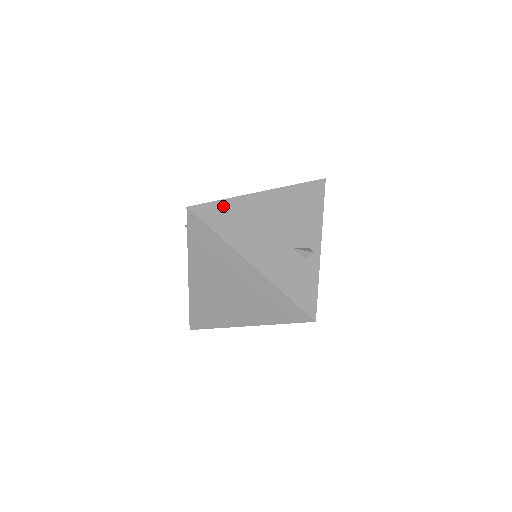
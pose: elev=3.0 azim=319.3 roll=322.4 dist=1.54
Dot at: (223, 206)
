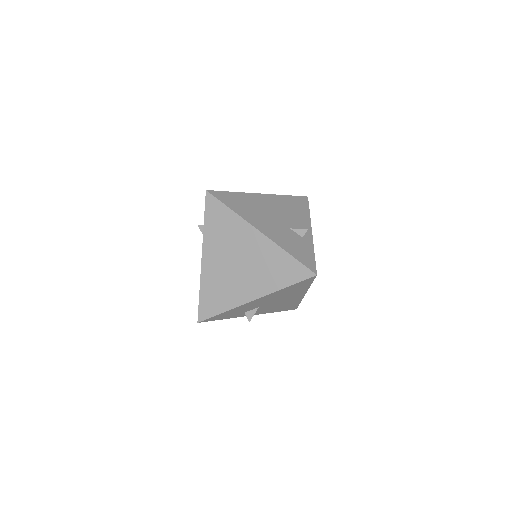
Dot at: (233, 195)
